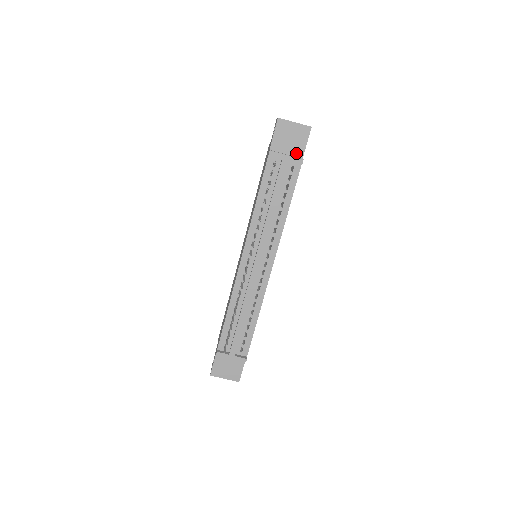
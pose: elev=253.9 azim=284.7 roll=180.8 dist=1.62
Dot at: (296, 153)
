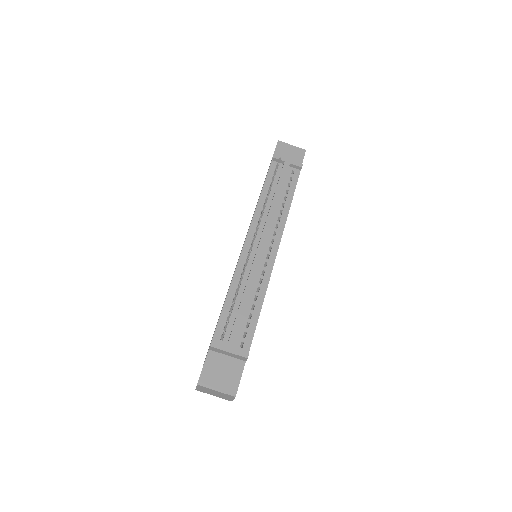
Dot at: occluded
